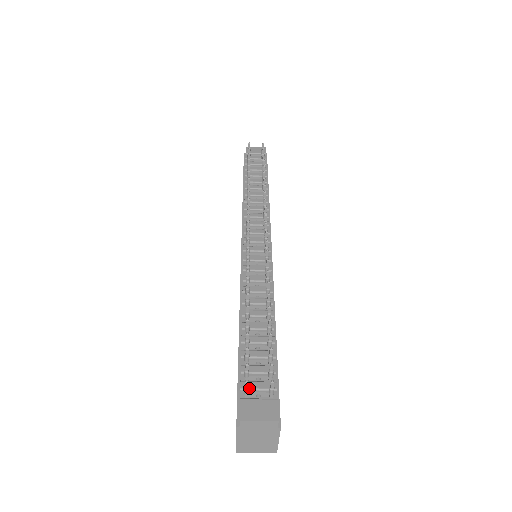
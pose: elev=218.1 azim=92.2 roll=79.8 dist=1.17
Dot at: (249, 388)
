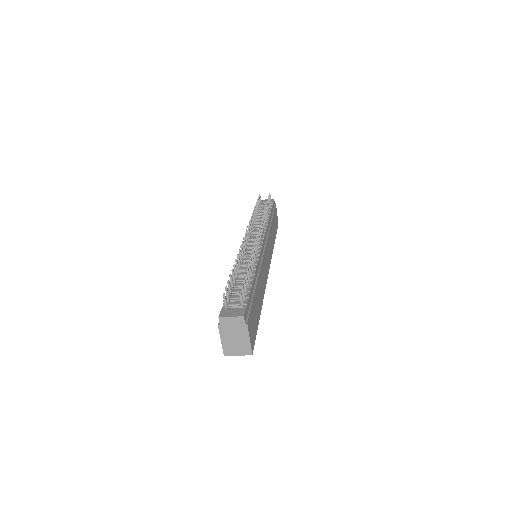
Dot at: (228, 304)
